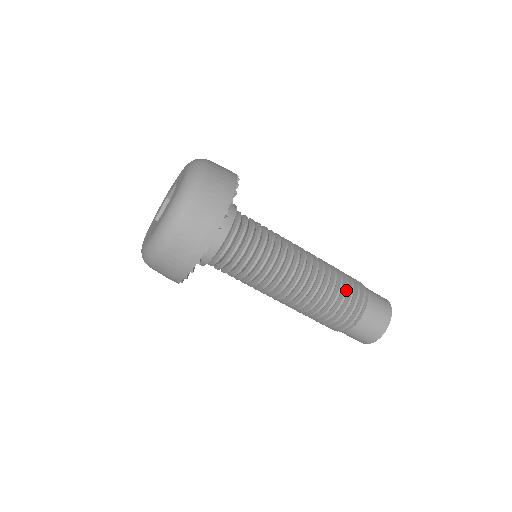
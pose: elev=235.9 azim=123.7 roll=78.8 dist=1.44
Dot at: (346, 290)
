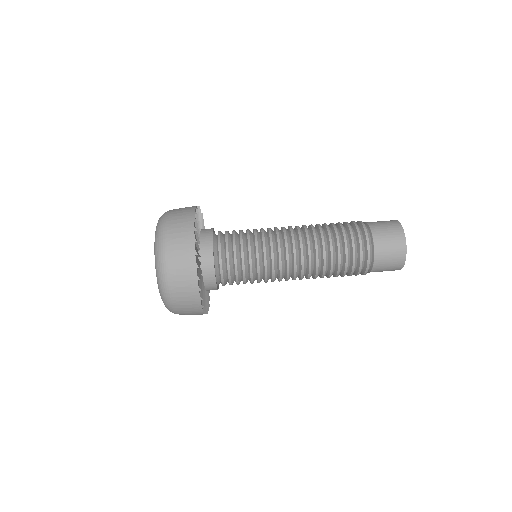
Dot at: (339, 223)
